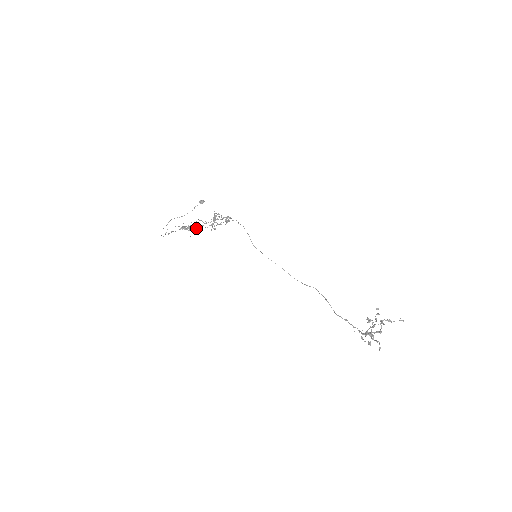
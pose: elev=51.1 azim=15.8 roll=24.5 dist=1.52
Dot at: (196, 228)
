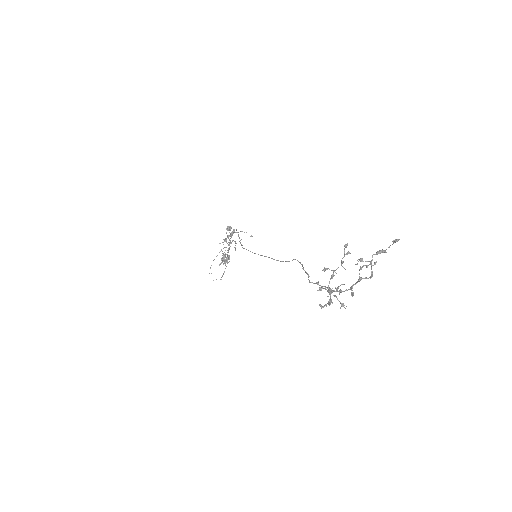
Dot at: (227, 257)
